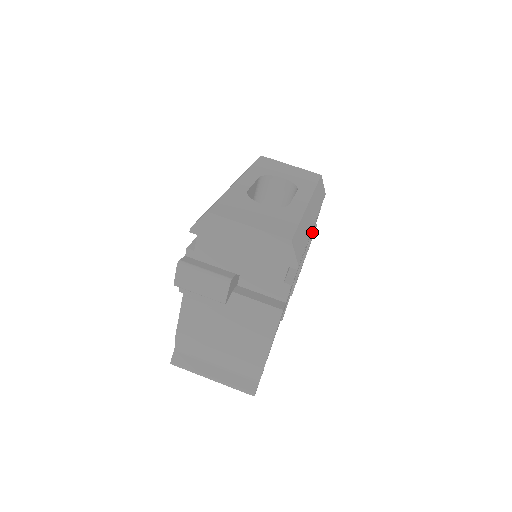
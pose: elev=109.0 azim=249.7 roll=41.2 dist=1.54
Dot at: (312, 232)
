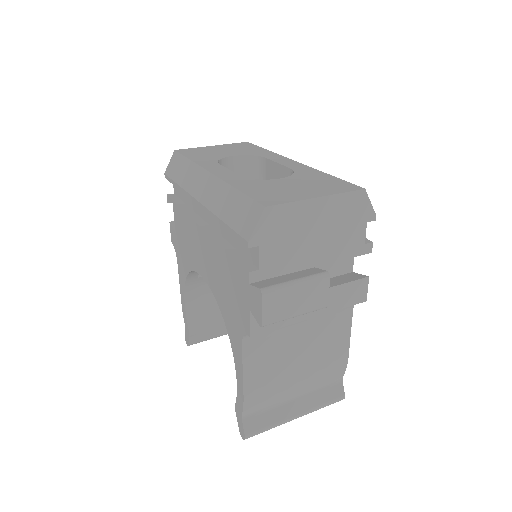
Dot at: occluded
